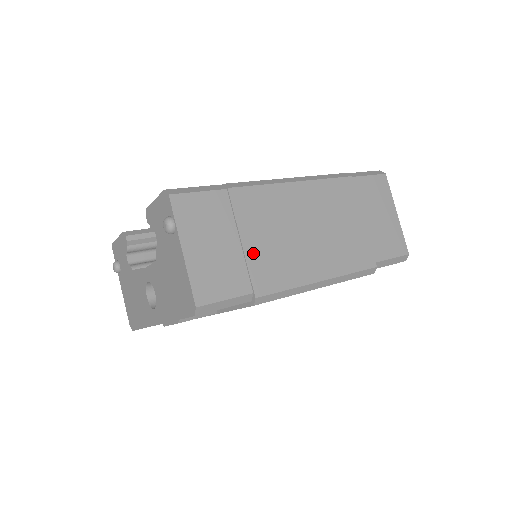
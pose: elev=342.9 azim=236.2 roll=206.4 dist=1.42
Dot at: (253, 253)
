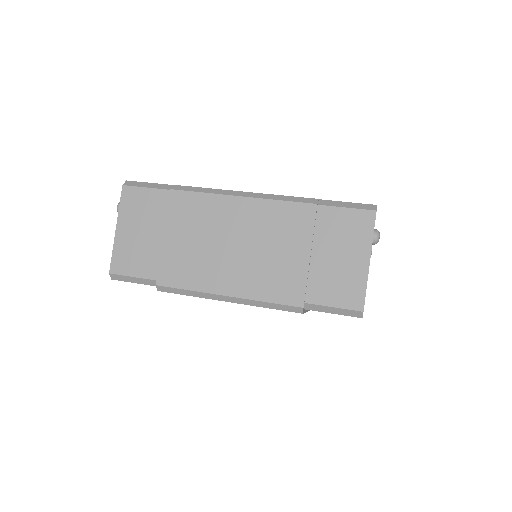
Dot at: (169, 249)
